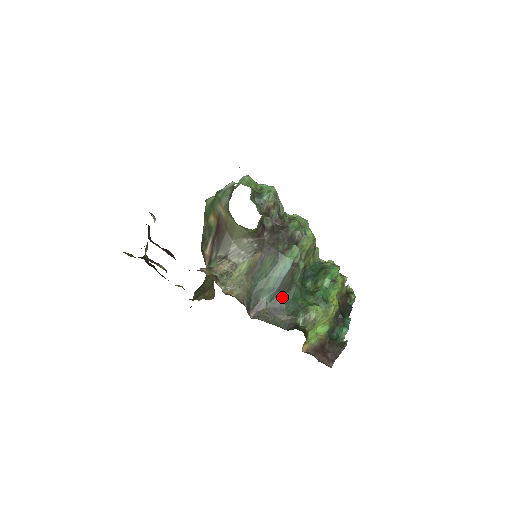
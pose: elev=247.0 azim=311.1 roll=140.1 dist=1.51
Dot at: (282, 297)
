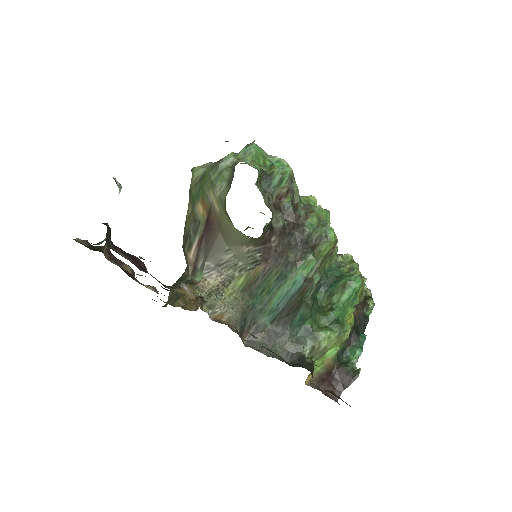
Dot at: (286, 318)
